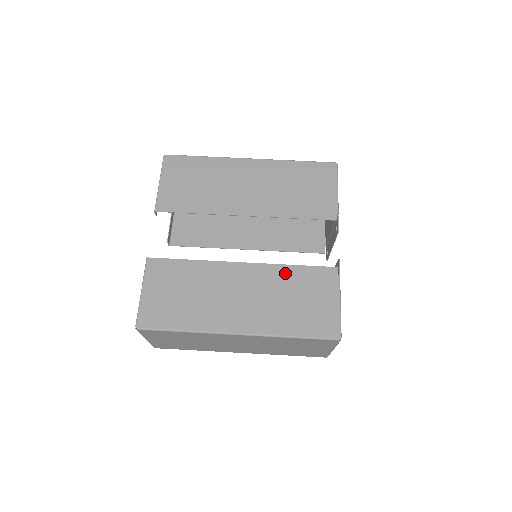
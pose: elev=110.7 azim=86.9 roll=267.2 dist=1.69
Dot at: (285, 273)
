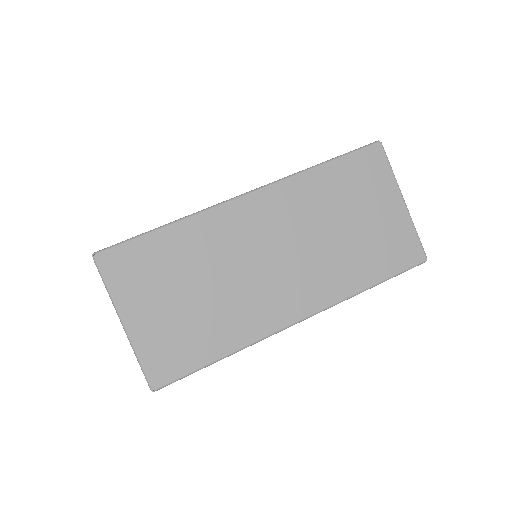
Dot at: occluded
